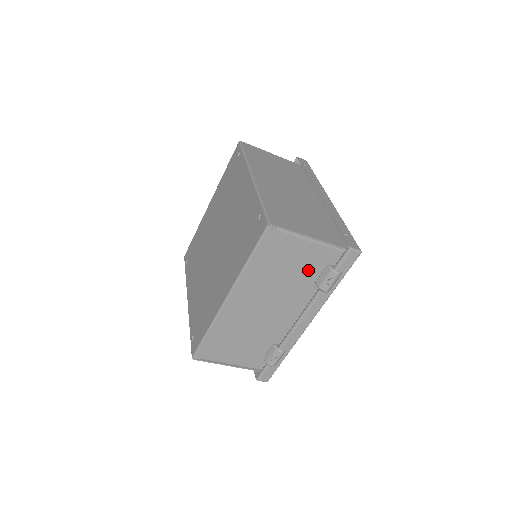
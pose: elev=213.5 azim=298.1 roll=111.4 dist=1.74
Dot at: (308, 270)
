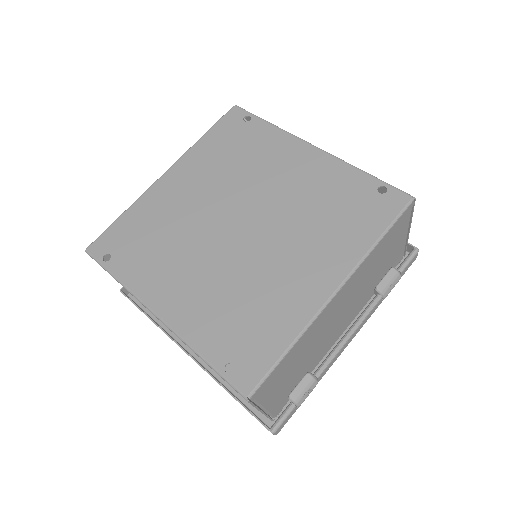
Dot at: (384, 269)
